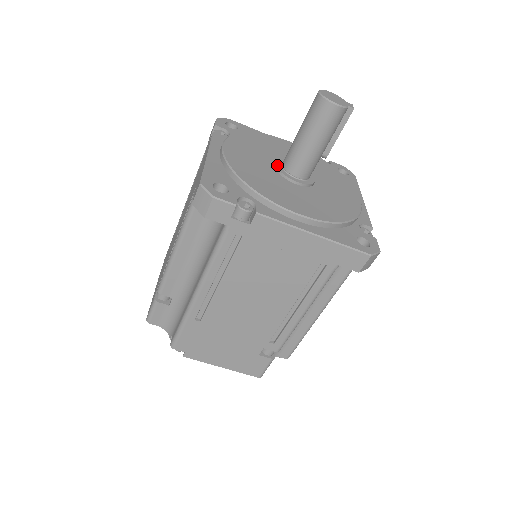
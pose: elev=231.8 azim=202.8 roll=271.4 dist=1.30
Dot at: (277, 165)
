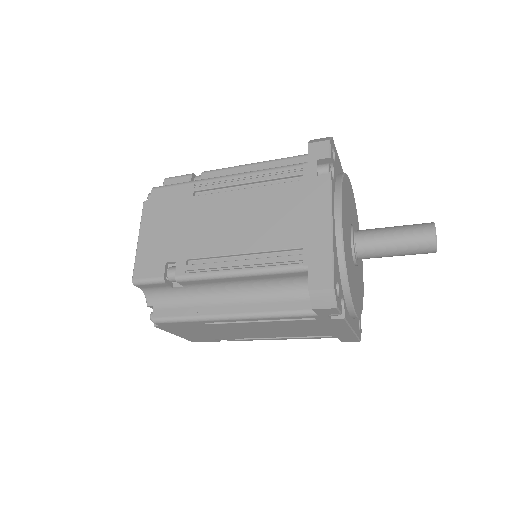
Dot at: (353, 240)
